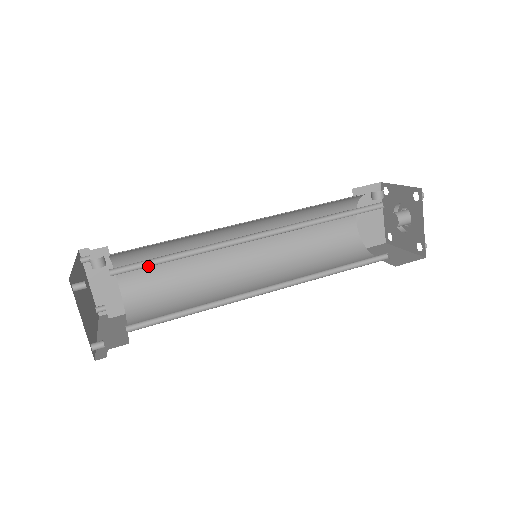
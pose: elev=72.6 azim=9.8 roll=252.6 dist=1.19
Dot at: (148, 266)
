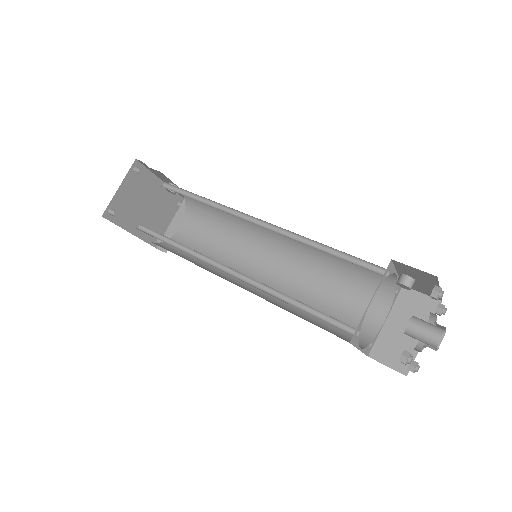
Dot at: (181, 194)
